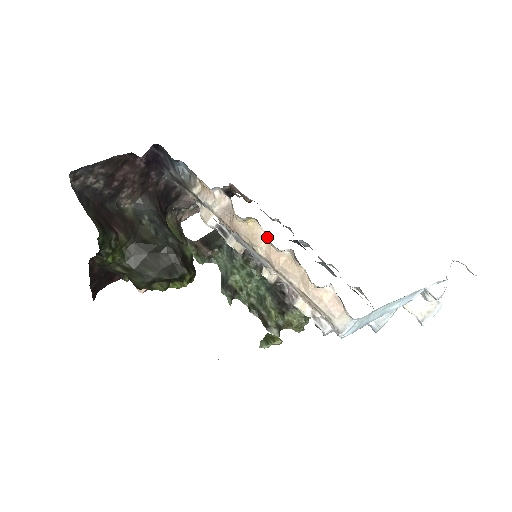
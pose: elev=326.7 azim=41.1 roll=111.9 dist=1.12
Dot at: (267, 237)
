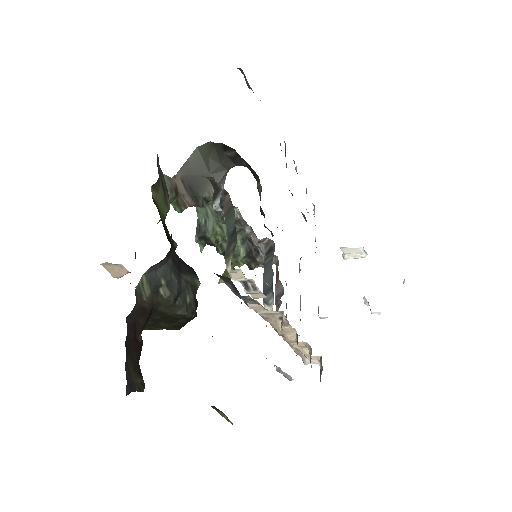
Dot at: (296, 334)
